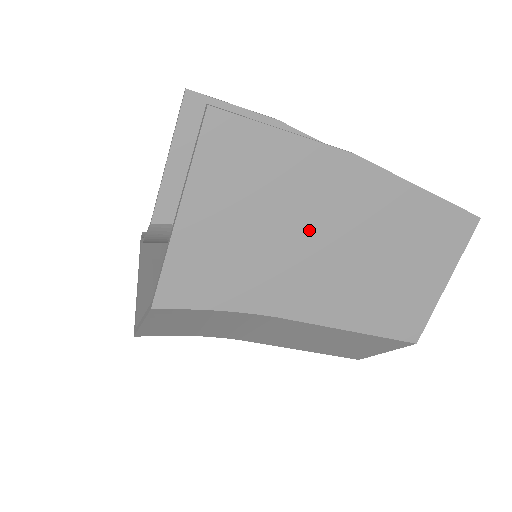
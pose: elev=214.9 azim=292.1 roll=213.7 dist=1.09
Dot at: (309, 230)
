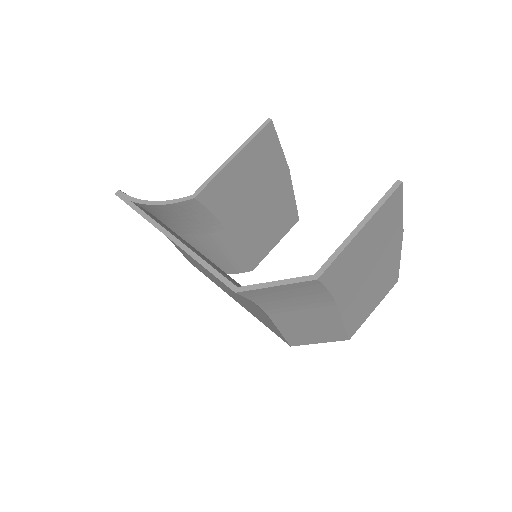
Dot at: (374, 261)
